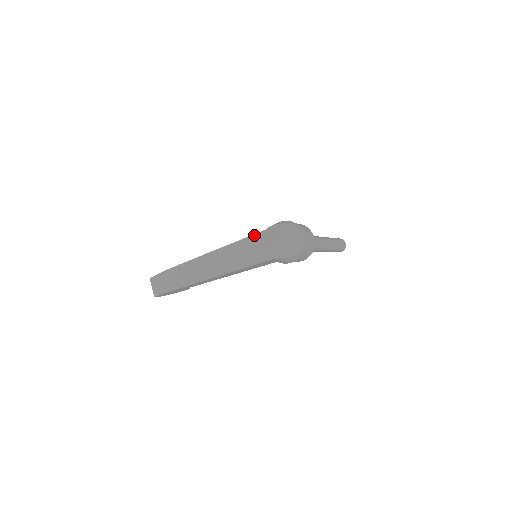
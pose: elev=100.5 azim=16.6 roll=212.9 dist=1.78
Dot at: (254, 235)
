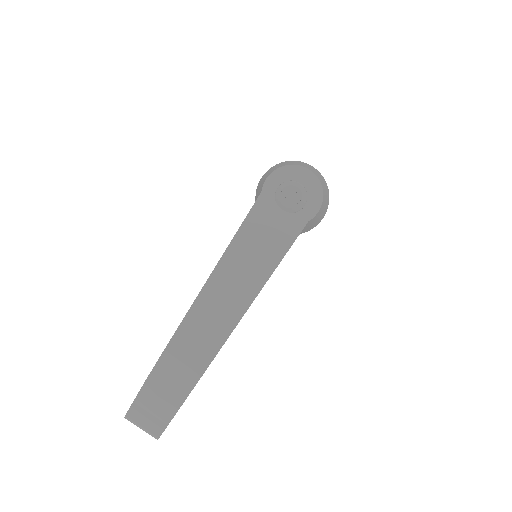
Dot at: (250, 213)
